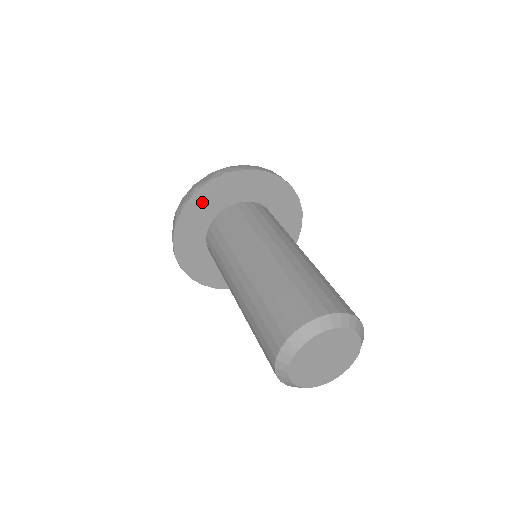
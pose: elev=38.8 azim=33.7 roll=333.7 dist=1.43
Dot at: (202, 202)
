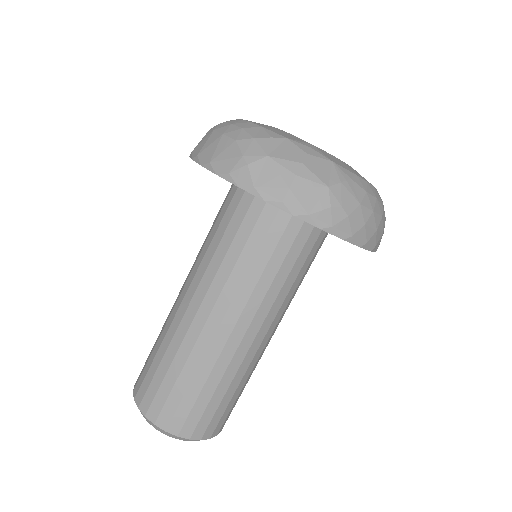
Dot at: occluded
